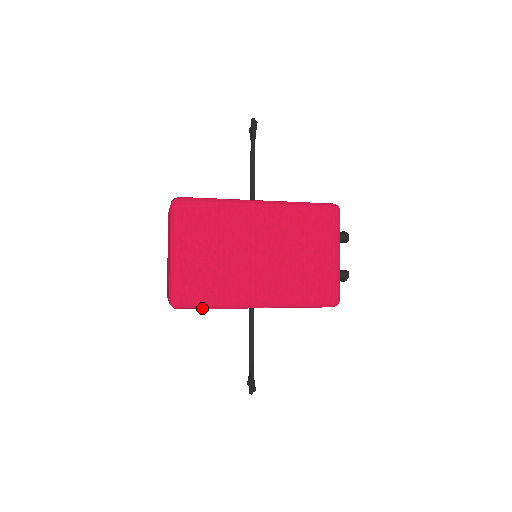
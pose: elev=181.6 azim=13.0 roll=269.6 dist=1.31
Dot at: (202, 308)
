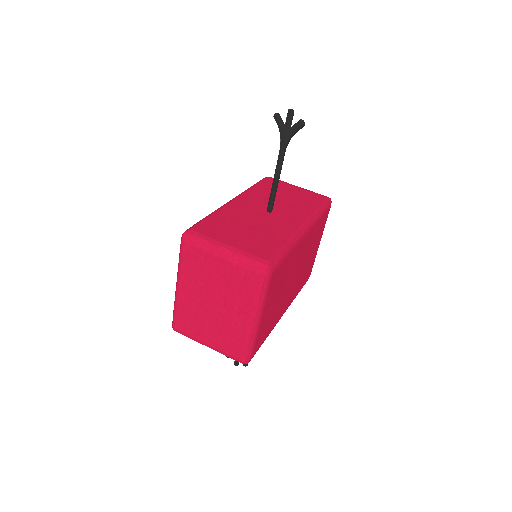
Dot at: occluded
